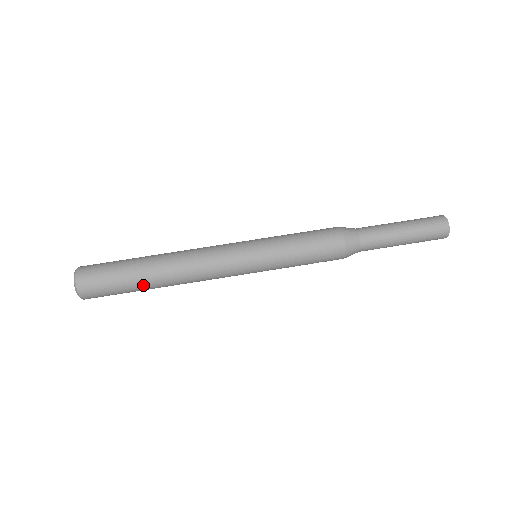
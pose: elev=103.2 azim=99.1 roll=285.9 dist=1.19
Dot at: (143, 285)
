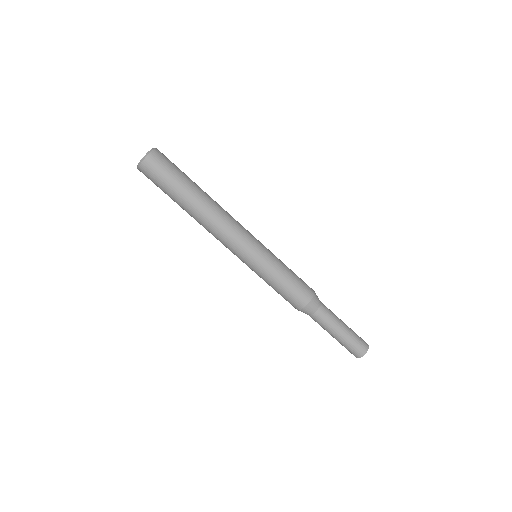
Dot at: occluded
